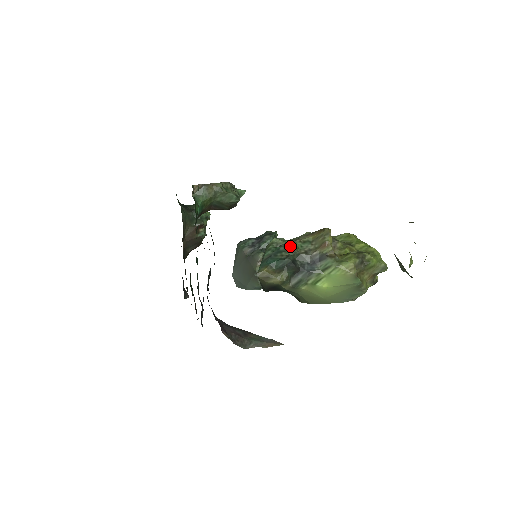
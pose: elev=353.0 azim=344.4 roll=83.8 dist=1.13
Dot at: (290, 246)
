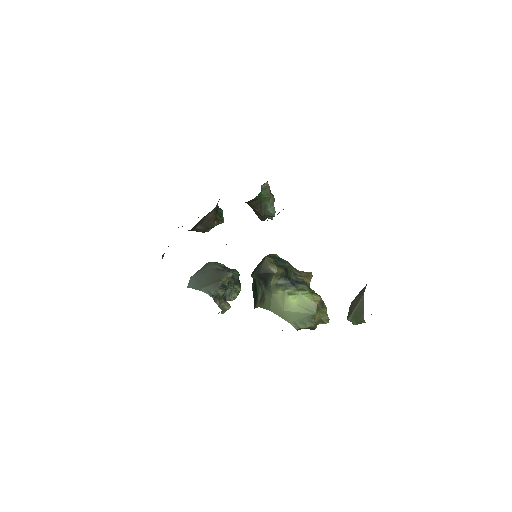
Dot at: (288, 262)
